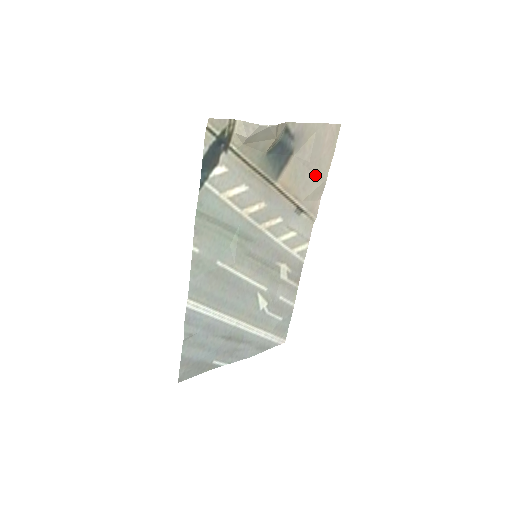
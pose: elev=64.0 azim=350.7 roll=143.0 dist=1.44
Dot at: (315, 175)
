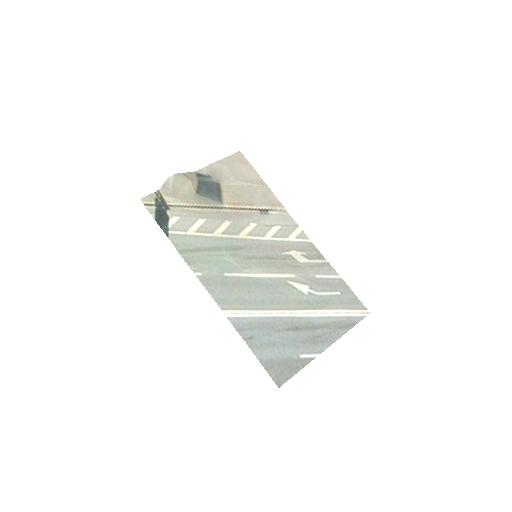
Dot at: (251, 185)
